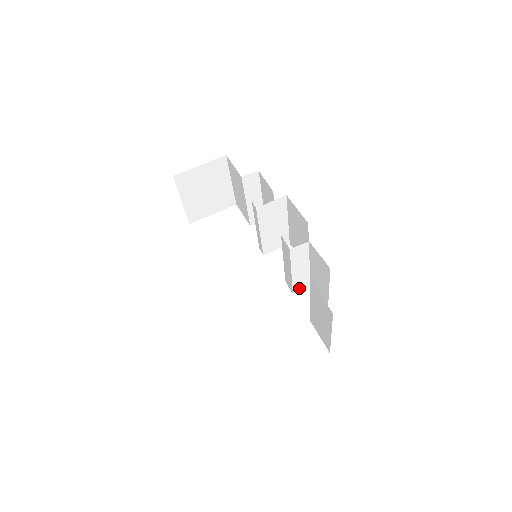
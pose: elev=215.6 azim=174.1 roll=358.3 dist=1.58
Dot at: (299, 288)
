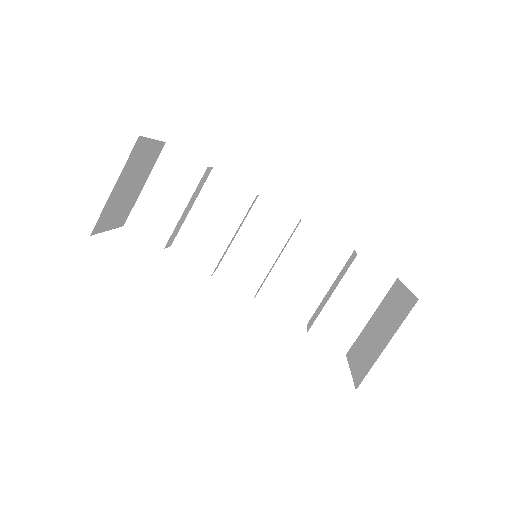
Dot at: occluded
